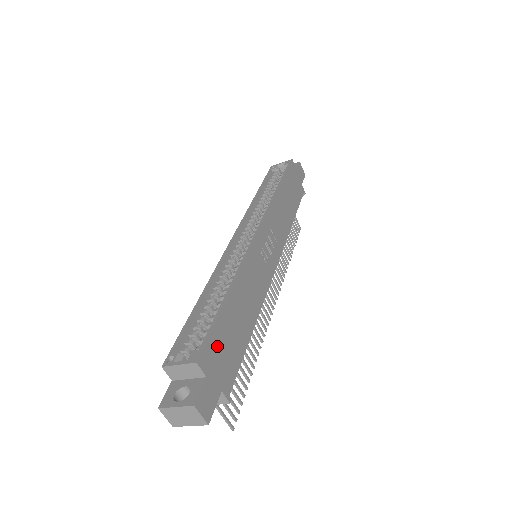
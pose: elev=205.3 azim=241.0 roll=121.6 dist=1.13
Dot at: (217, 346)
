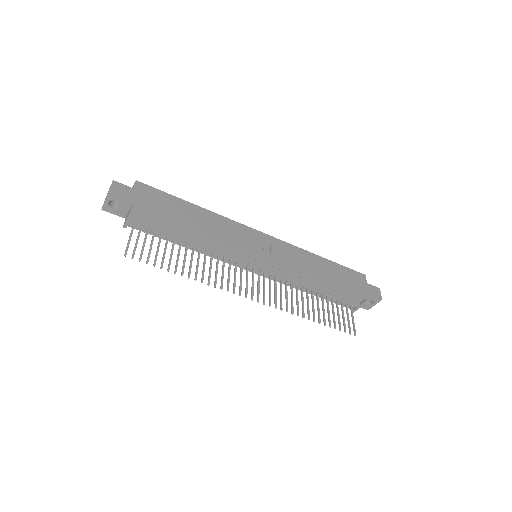
Dot at: (156, 196)
